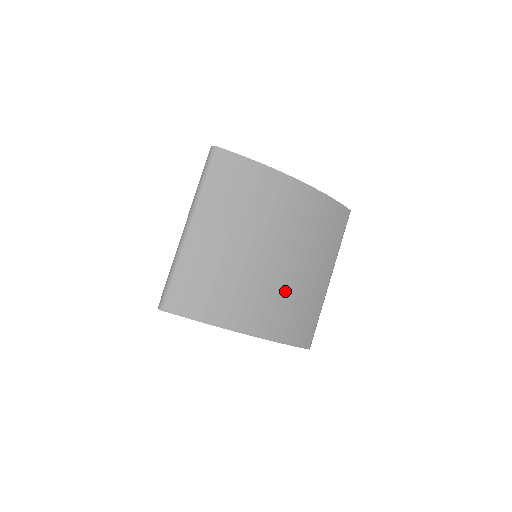
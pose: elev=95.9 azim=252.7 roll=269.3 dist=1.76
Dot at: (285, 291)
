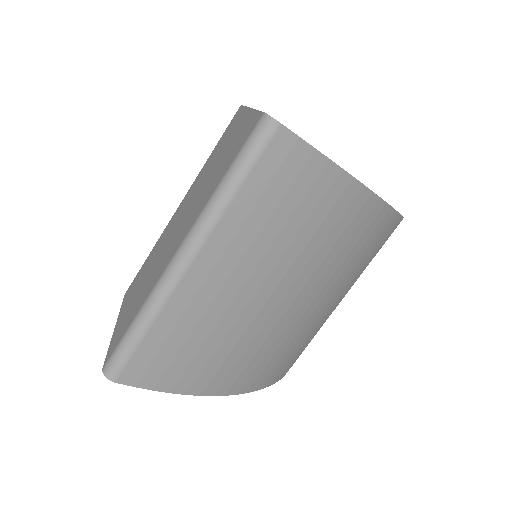
Dot at: (292, 337)
